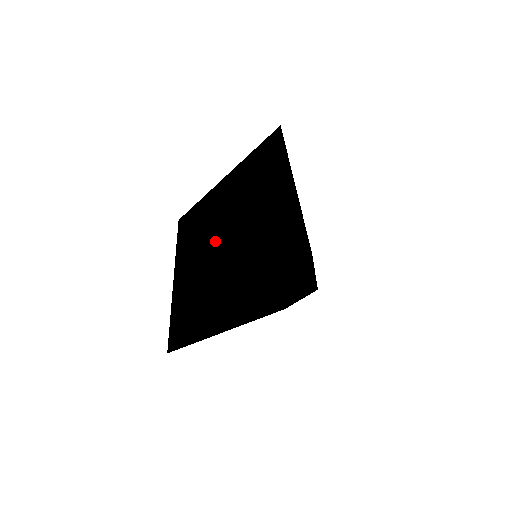
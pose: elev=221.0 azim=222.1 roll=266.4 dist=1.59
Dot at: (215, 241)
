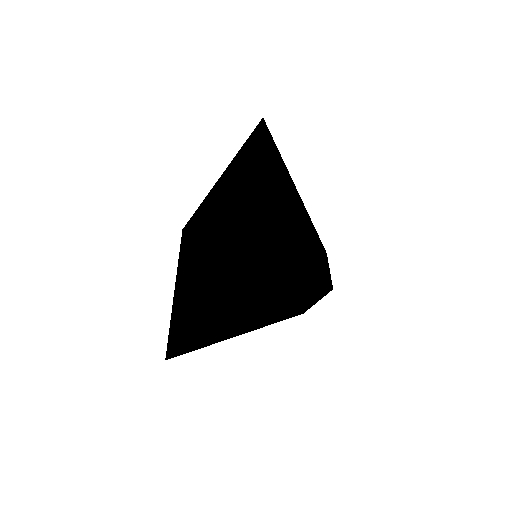
Dot at: (207, 242)
